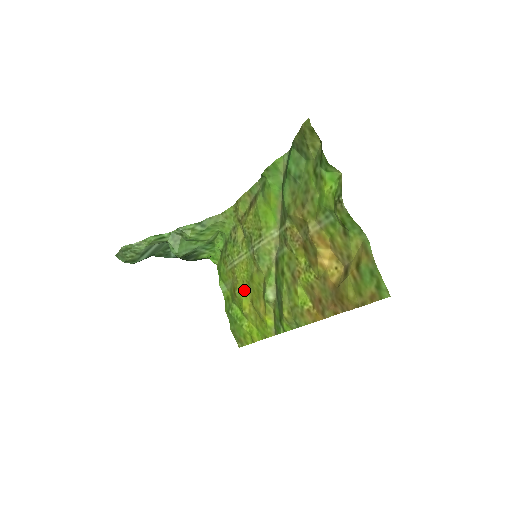
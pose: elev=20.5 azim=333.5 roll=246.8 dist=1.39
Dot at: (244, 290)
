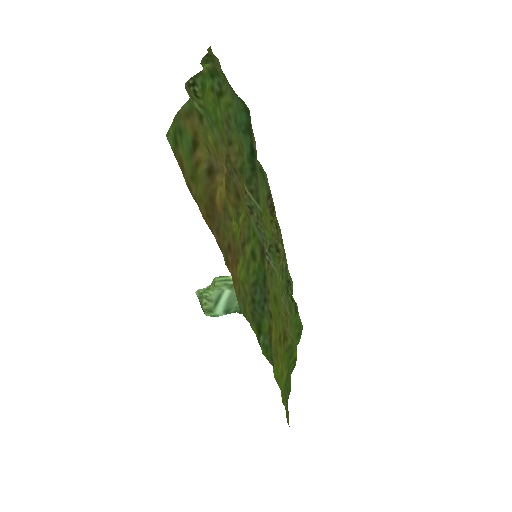
Dot at: occluded
